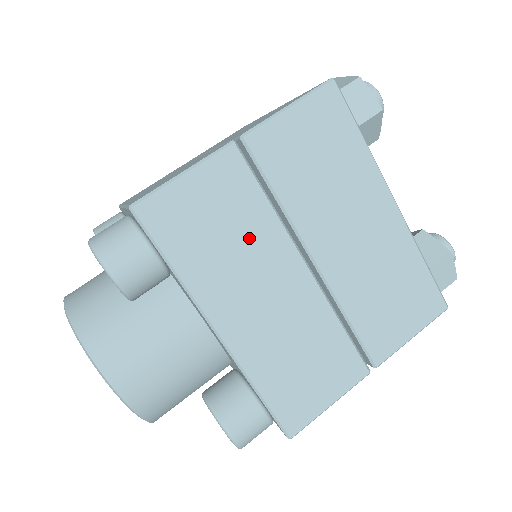
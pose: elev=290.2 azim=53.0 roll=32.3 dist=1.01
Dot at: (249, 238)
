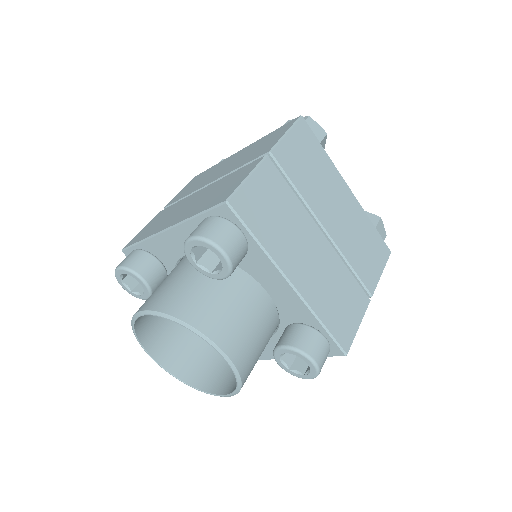
Dot at: (291, 217)
